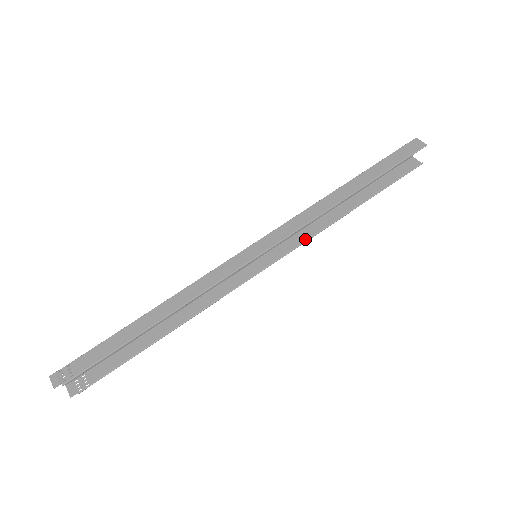
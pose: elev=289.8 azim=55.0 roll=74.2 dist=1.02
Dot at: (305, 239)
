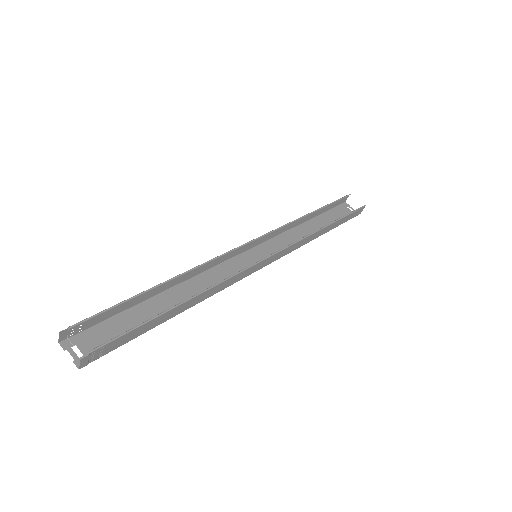
Dot at: (297, 243)
